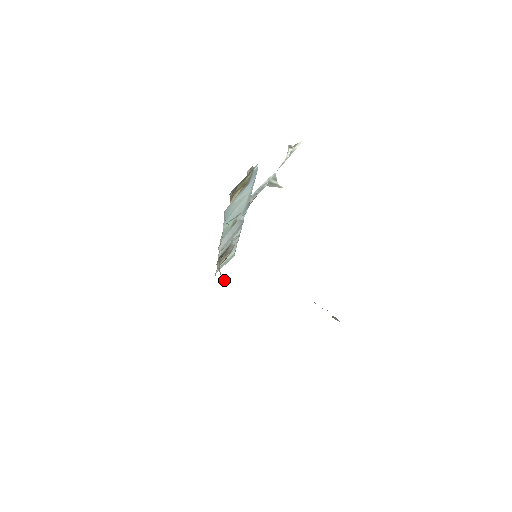
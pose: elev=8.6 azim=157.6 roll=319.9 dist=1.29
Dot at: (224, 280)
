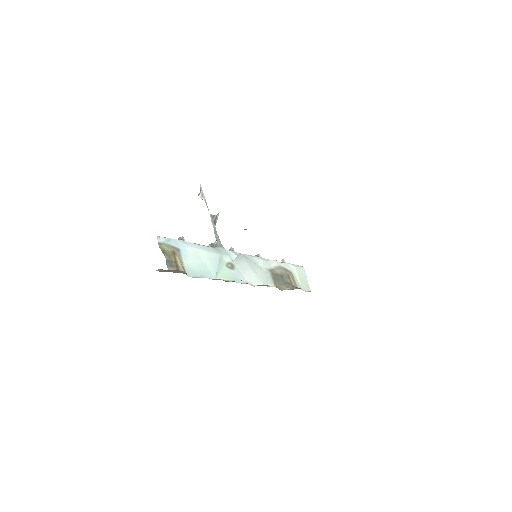
Dot at: occluded
